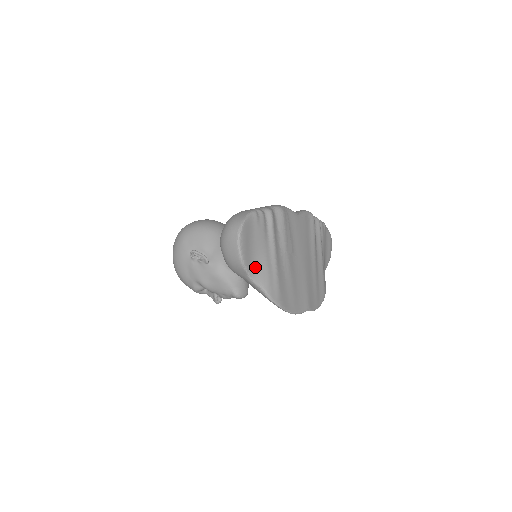
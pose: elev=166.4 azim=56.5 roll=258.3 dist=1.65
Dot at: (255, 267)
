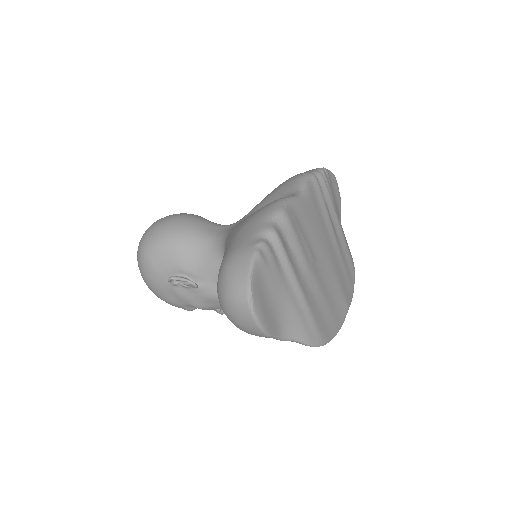
Dot at: (282, 323)
